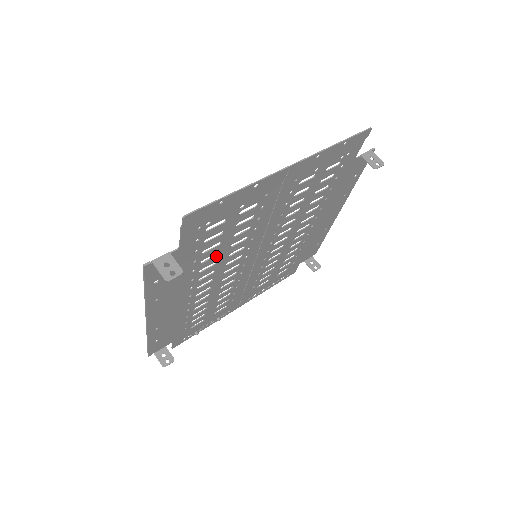
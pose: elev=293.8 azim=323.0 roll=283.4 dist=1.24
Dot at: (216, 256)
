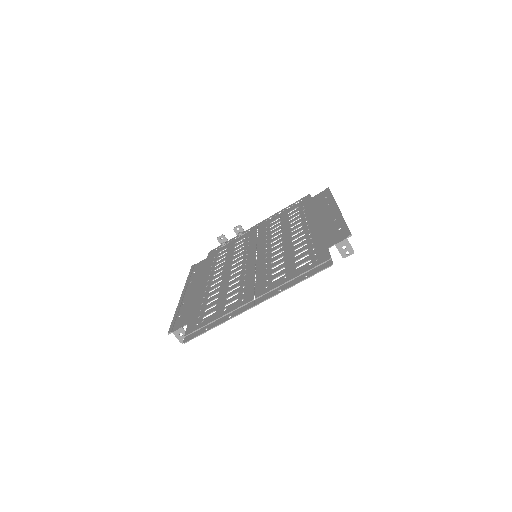
Dot at: (218, 291)
